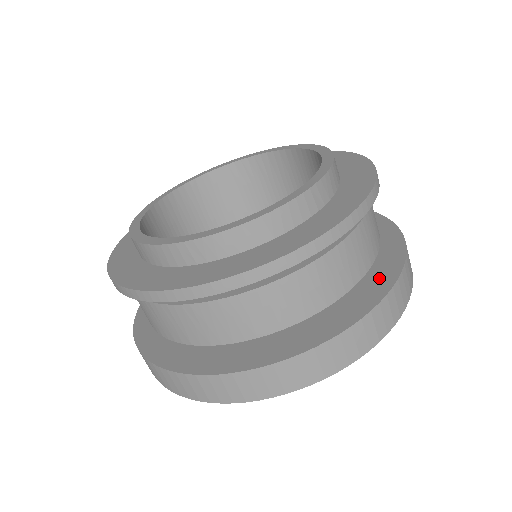
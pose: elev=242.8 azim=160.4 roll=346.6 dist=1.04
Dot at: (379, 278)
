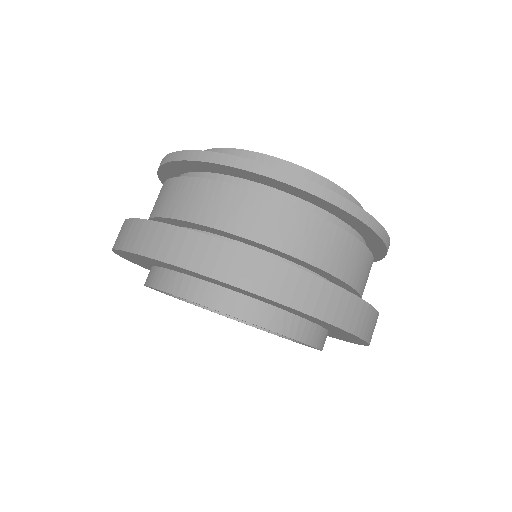
Dot at: occluded
